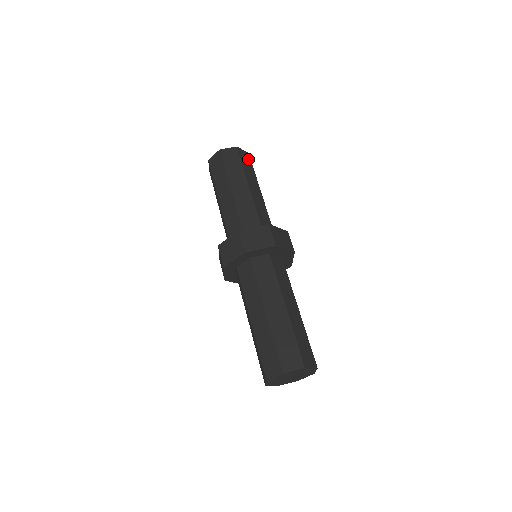
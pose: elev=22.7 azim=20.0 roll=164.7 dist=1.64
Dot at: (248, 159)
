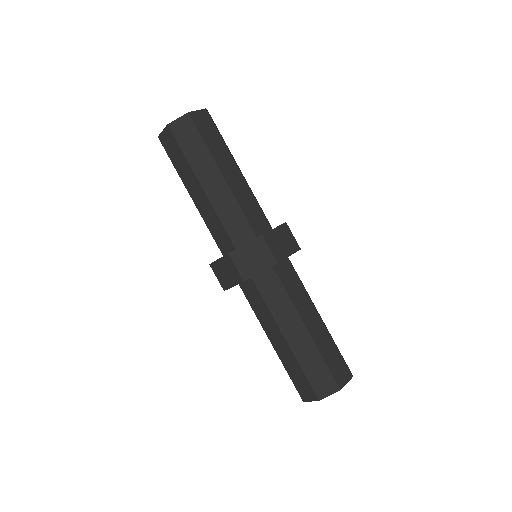
Dot at: occluded
